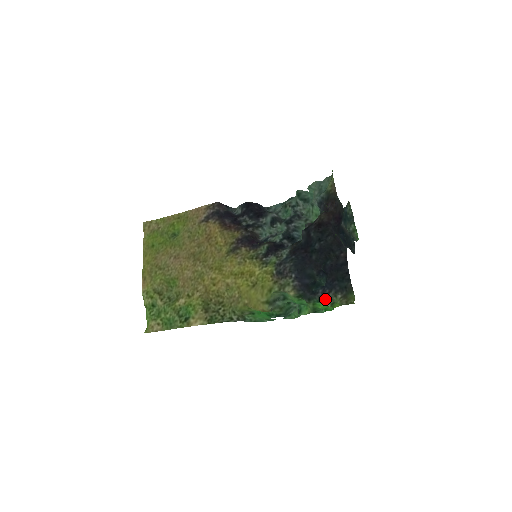
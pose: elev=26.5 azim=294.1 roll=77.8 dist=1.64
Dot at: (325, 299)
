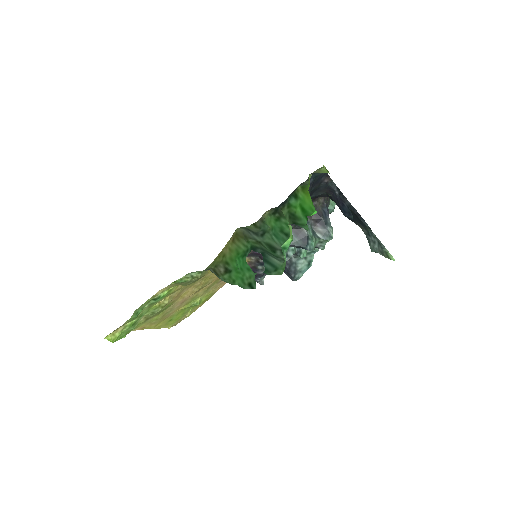
Dot at: occluded
